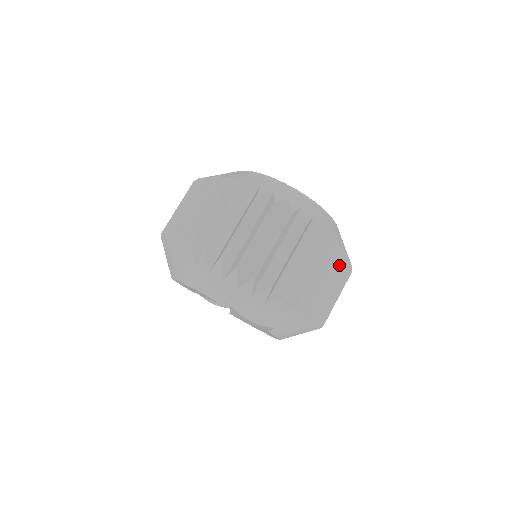
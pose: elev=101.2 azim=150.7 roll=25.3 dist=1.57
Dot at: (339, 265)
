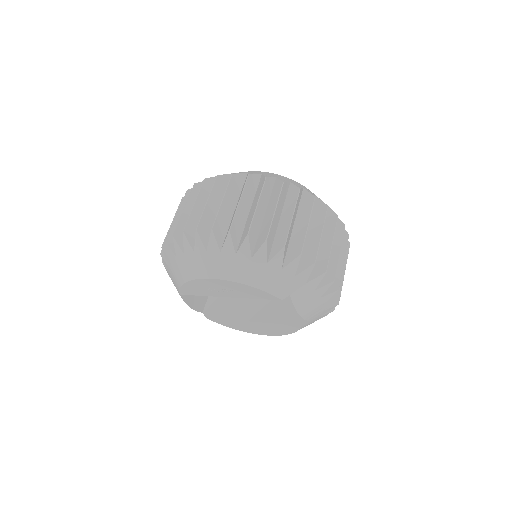
Dot at: occluded
